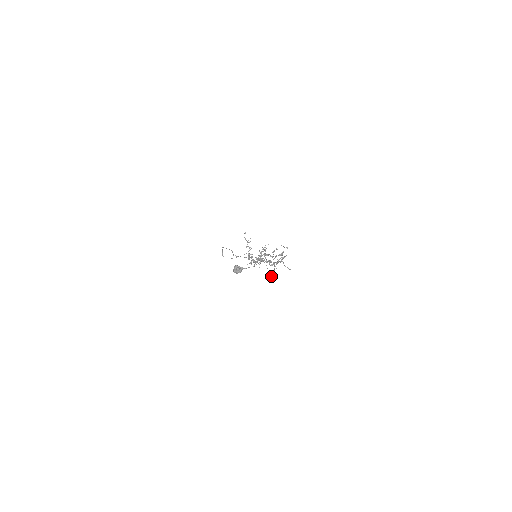
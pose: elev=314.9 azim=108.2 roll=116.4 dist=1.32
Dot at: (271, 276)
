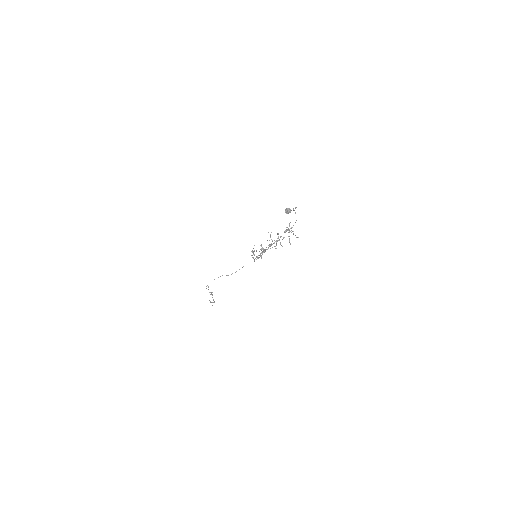
Dot at: (289, 241)
